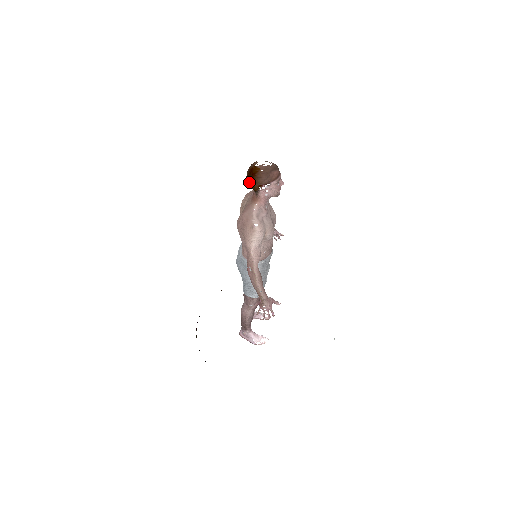
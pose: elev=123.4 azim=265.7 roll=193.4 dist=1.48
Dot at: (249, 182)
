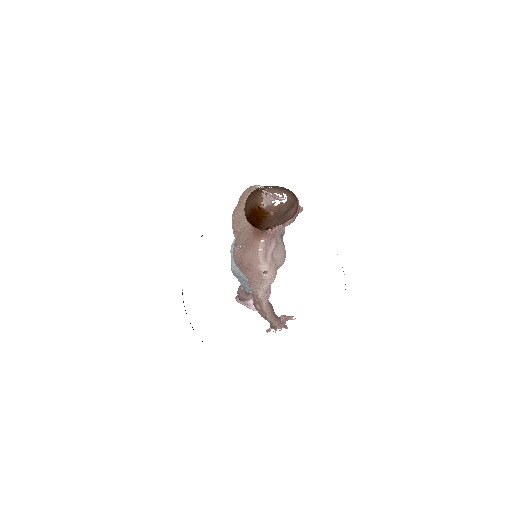
Dot at: (251, 224)
